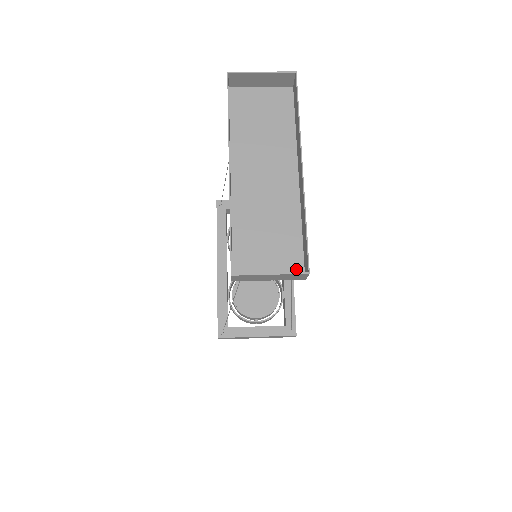
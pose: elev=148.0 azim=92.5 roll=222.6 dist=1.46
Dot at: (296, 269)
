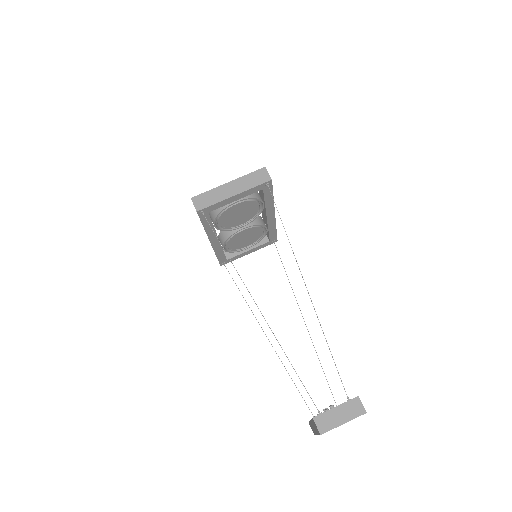
Dot at: occluded
